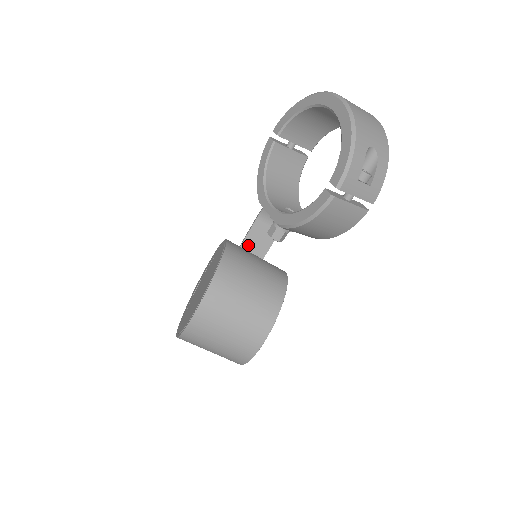
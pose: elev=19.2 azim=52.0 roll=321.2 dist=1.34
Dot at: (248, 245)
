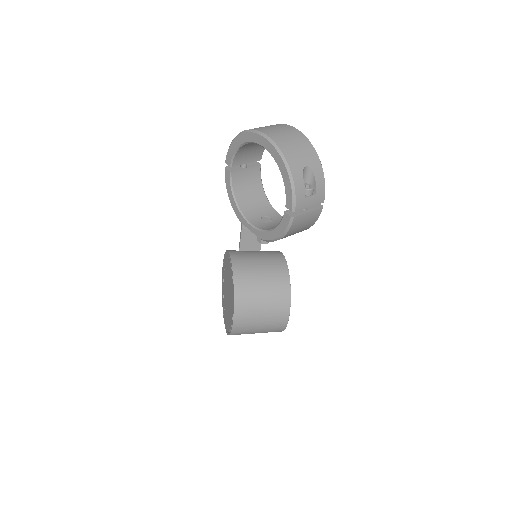
Dot at: (245, 239)
